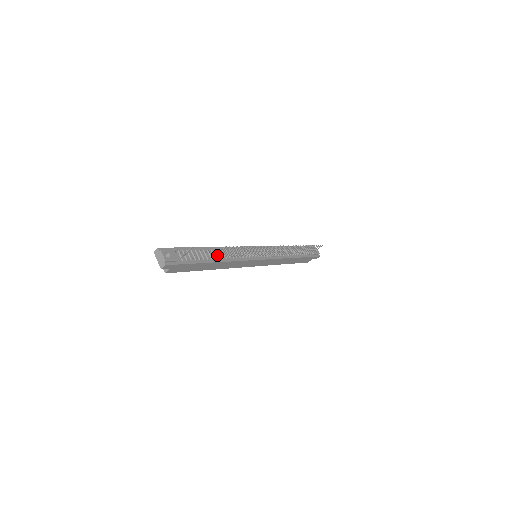
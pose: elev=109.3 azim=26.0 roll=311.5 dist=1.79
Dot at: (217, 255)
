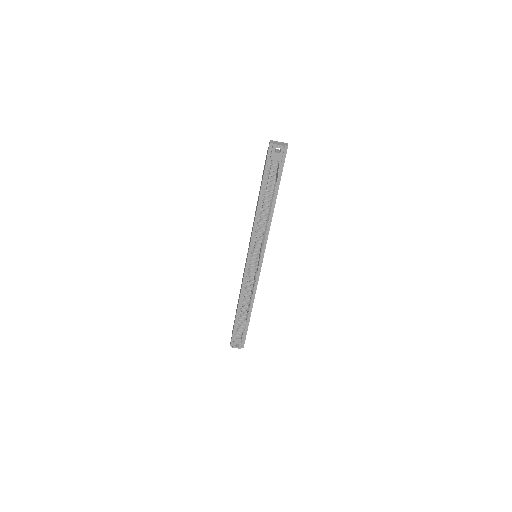
Dot at: (246, 307)
